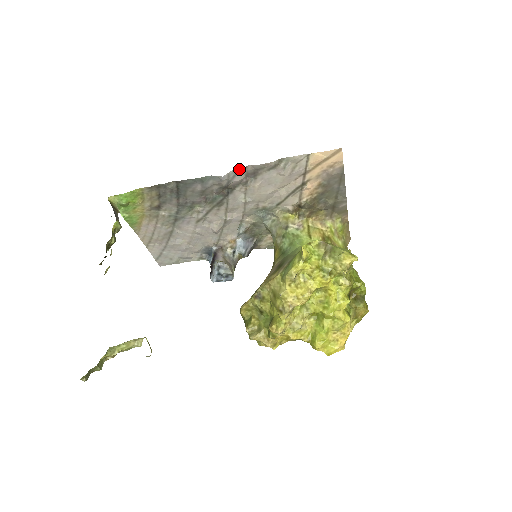
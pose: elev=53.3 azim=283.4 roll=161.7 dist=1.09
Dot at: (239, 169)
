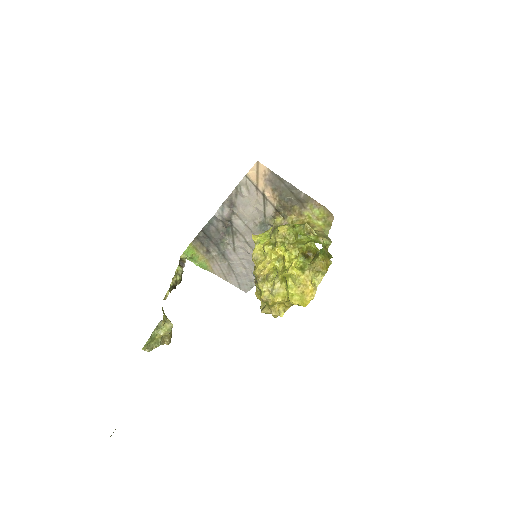
Dot at: (222, 206)
